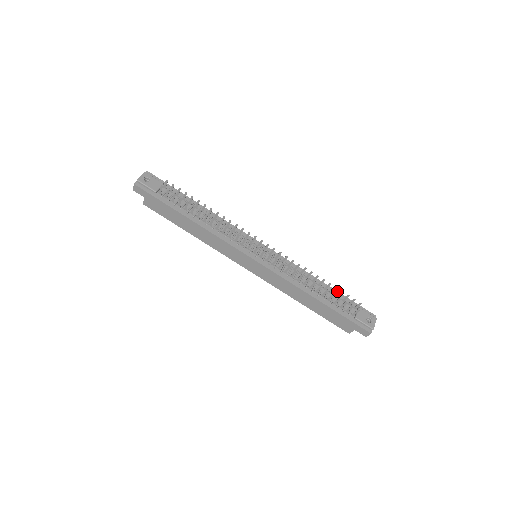
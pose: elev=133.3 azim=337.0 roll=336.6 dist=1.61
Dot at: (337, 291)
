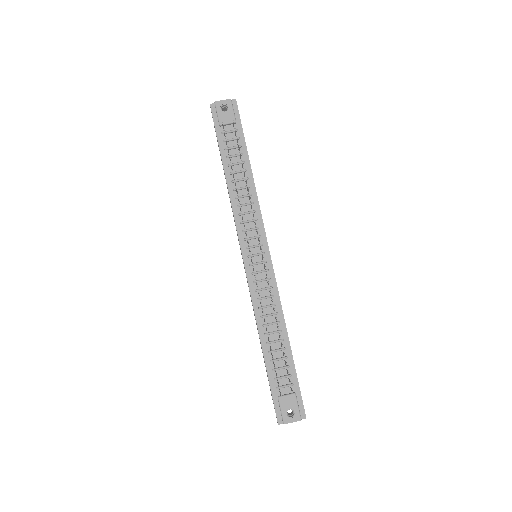
Dot at: occluded
